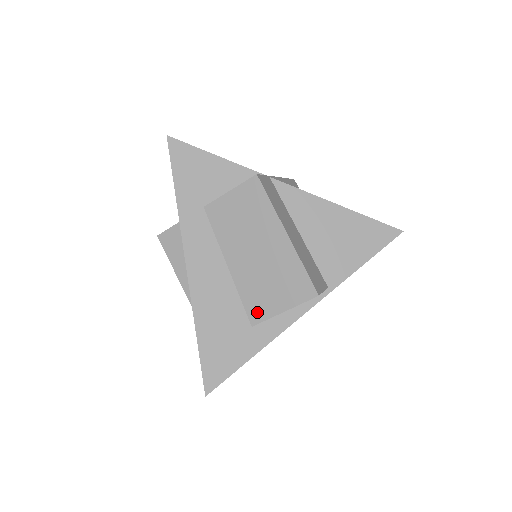
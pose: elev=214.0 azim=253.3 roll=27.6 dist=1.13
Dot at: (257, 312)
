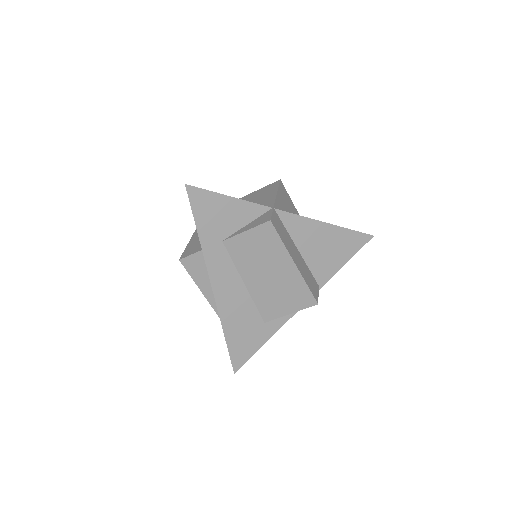
Dot at: (269, 314)
